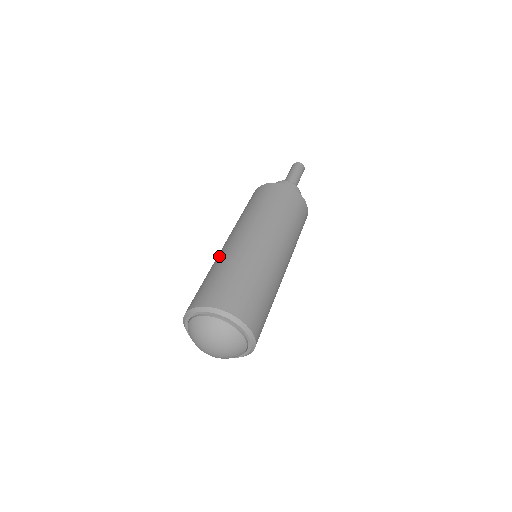
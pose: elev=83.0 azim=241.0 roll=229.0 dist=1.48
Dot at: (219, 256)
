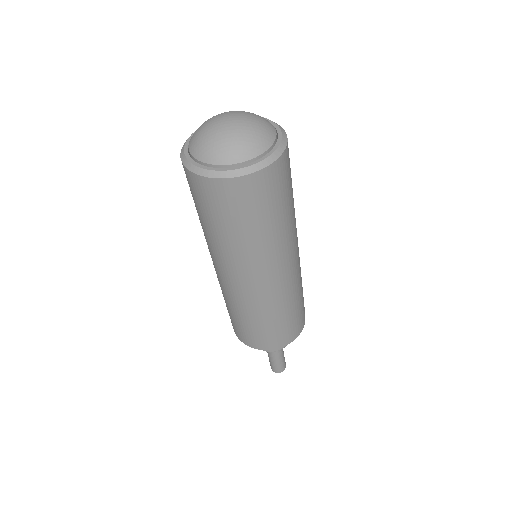
Dot at: occluded
